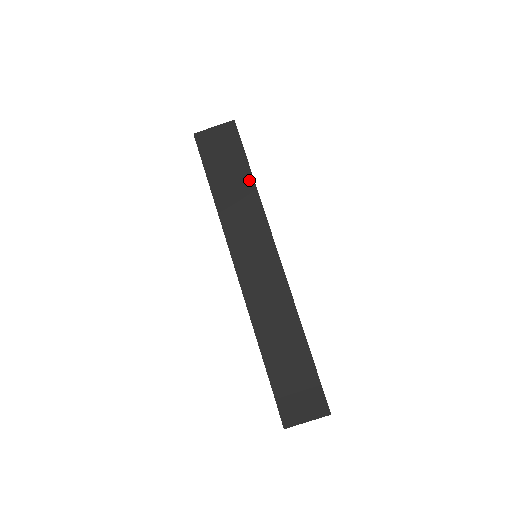
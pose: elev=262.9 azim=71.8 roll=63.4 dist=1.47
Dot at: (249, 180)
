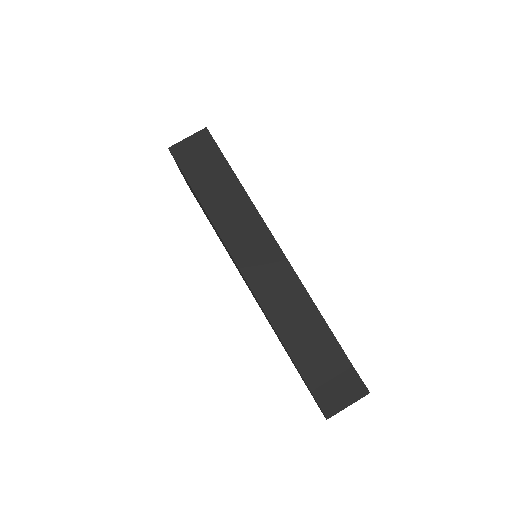
Dot at: (234, 182)
